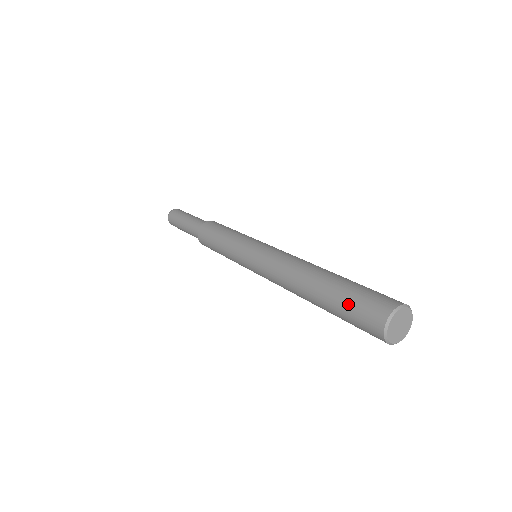
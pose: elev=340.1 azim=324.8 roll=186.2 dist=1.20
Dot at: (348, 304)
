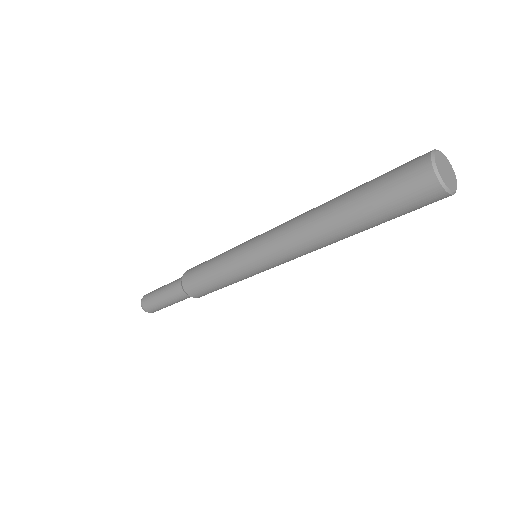
Dot at: (382, 175)
